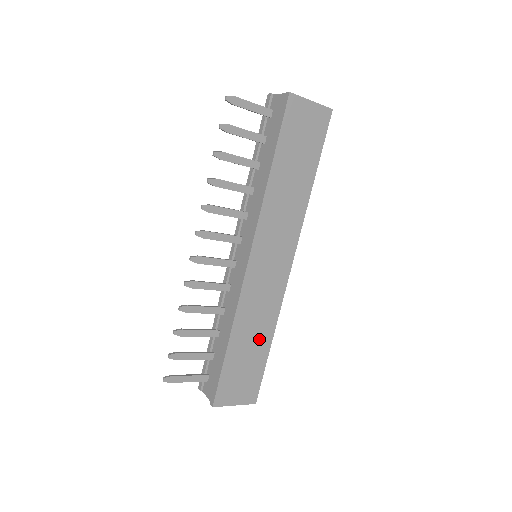
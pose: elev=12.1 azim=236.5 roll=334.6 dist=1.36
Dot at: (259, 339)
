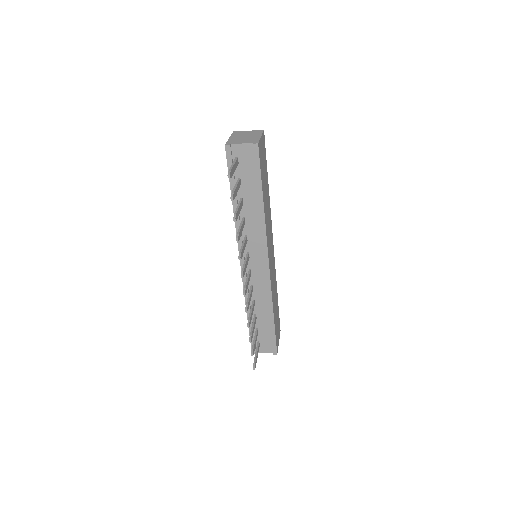
Dot at: (276, 299)
